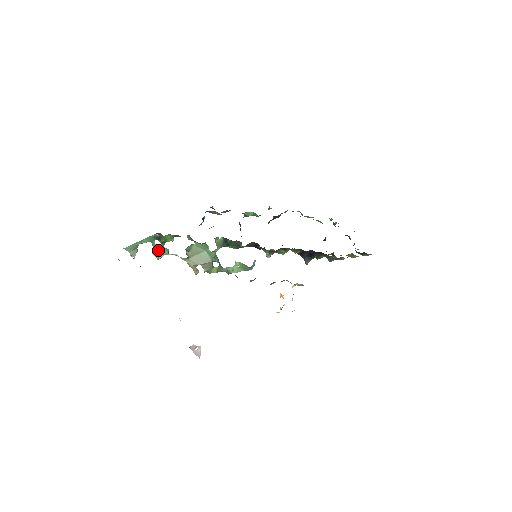
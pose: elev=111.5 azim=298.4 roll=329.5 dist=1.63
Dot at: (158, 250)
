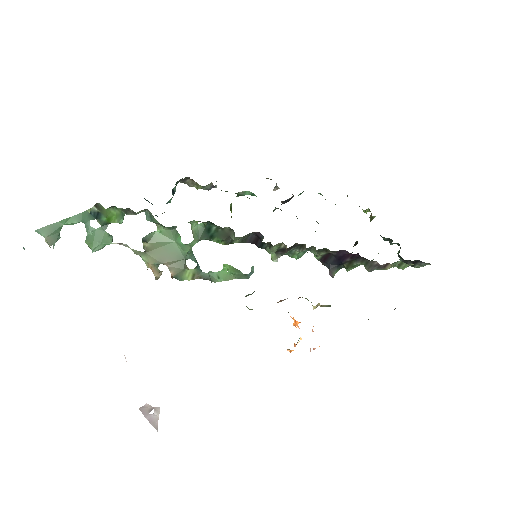
Dot at: (95, 236)
